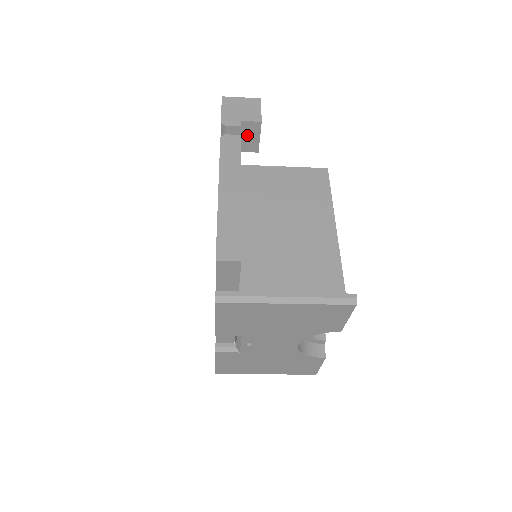
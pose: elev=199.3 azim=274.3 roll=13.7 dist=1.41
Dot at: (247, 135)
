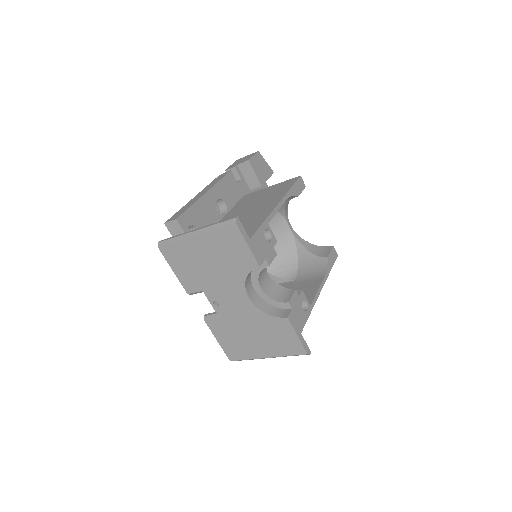
Dot at: (247, 174)
